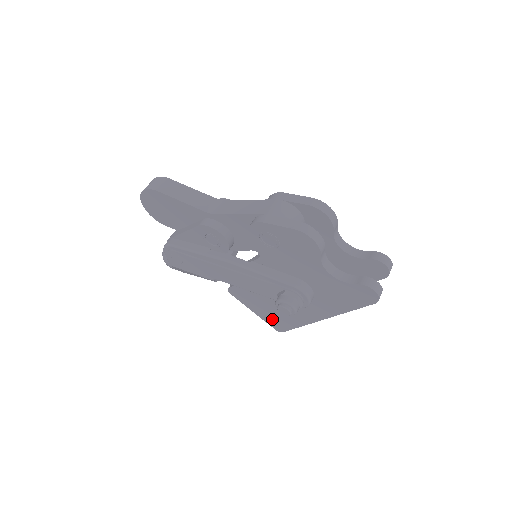
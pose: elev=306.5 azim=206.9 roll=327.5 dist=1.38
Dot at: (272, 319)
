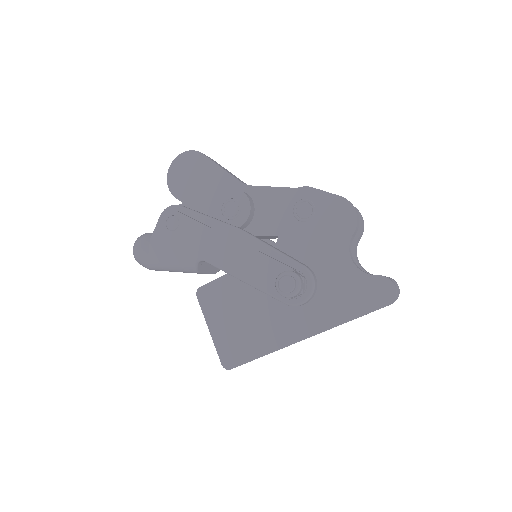
Dot at: (229, 343)
